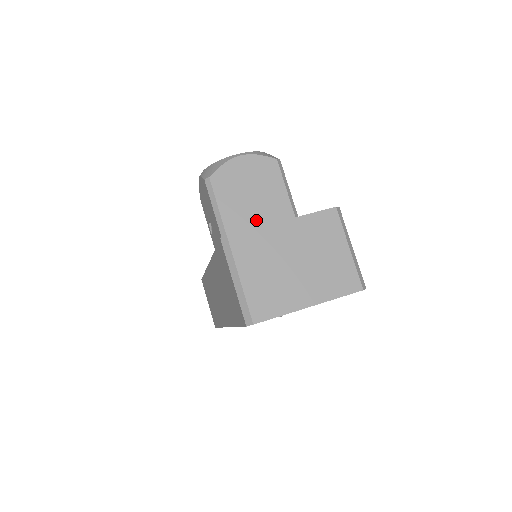
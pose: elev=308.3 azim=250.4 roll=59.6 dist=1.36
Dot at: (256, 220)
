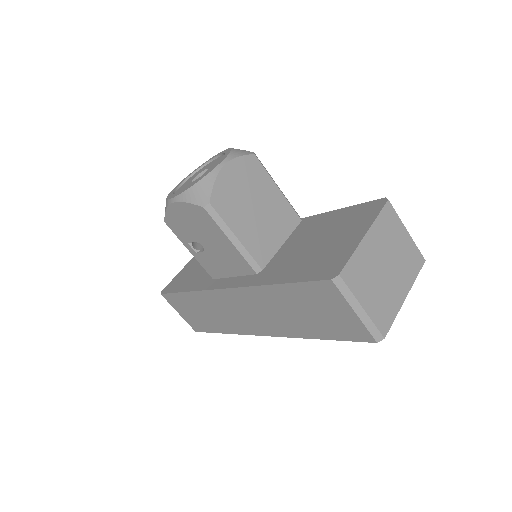
Dot at: (266, 226)
